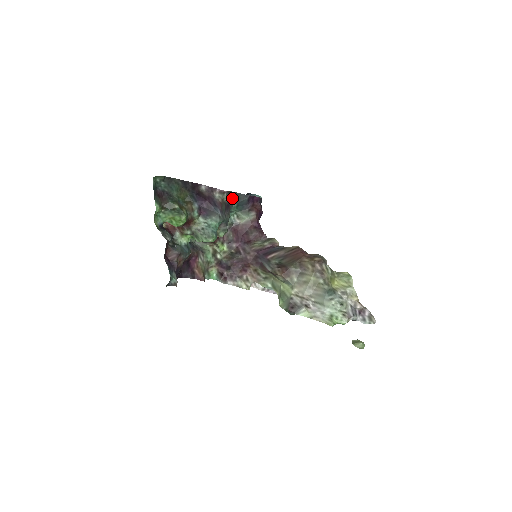
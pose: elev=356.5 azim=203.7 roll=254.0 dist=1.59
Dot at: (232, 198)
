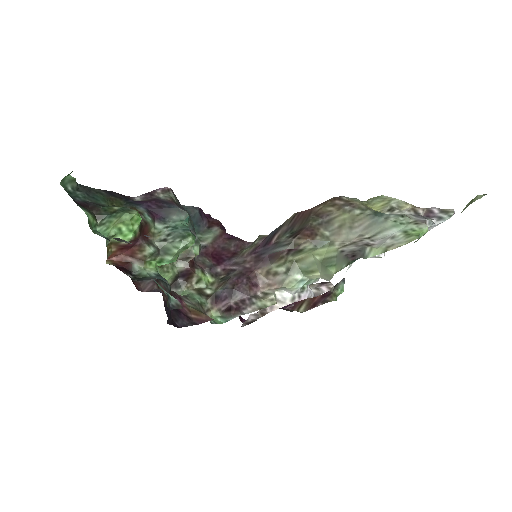
Dot at: occluded
